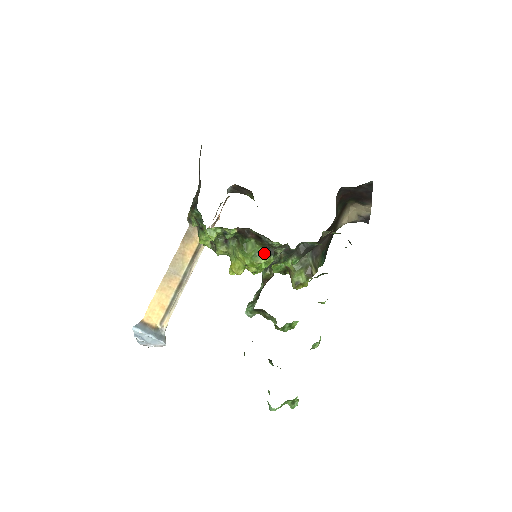
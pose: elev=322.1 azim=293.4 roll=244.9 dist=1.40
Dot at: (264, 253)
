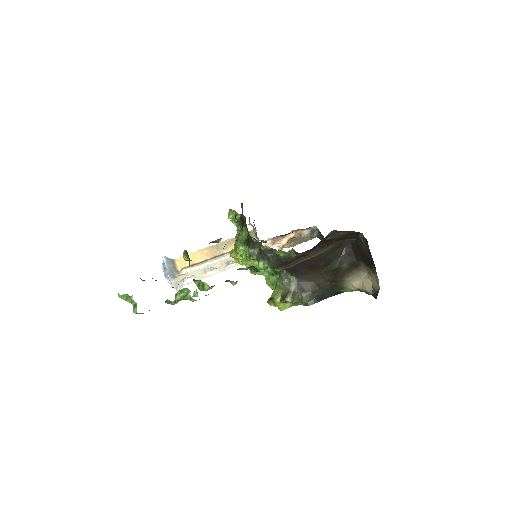
Dot at: (245, 242)
